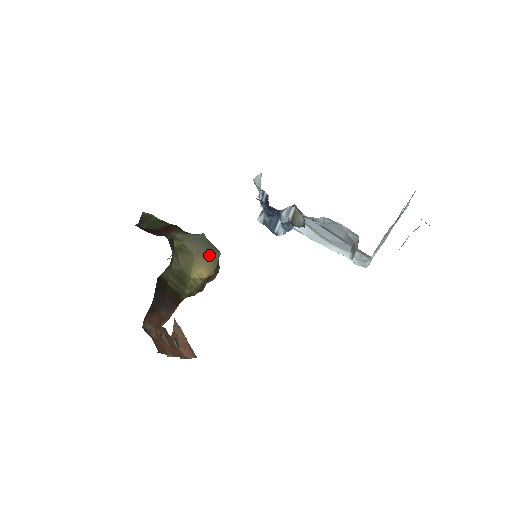
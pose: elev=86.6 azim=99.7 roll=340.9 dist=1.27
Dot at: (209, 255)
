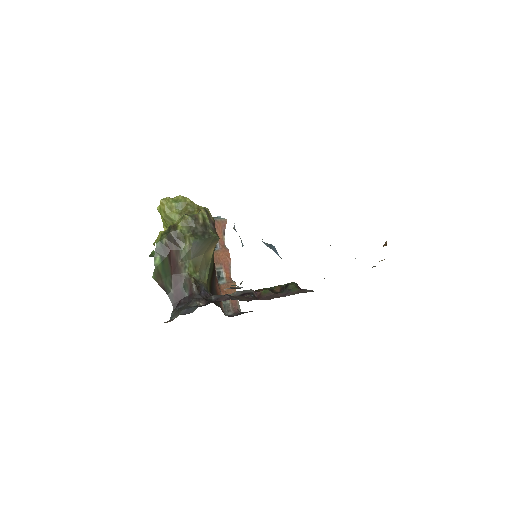
Dot at: (211, 244)
